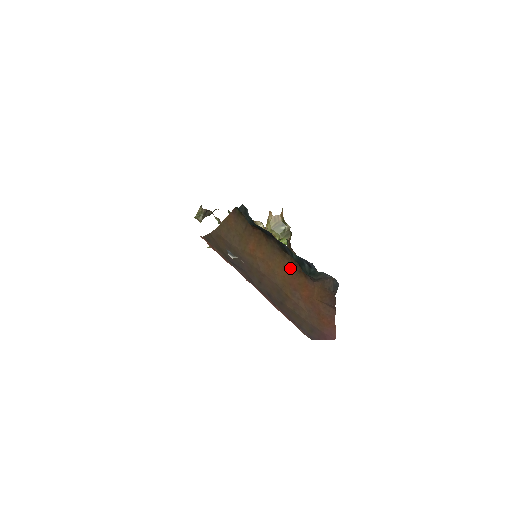
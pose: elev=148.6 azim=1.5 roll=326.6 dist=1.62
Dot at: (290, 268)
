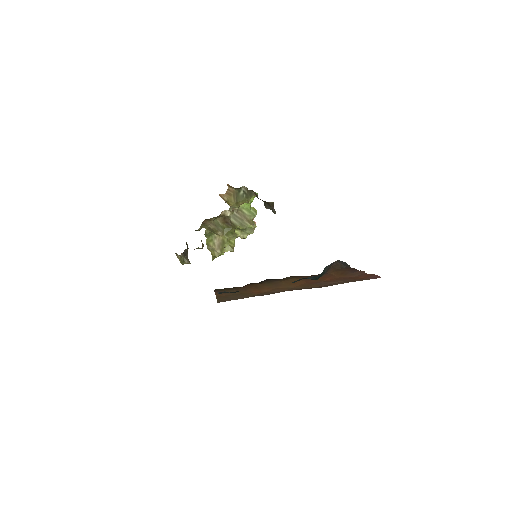
Dot at: occluded
